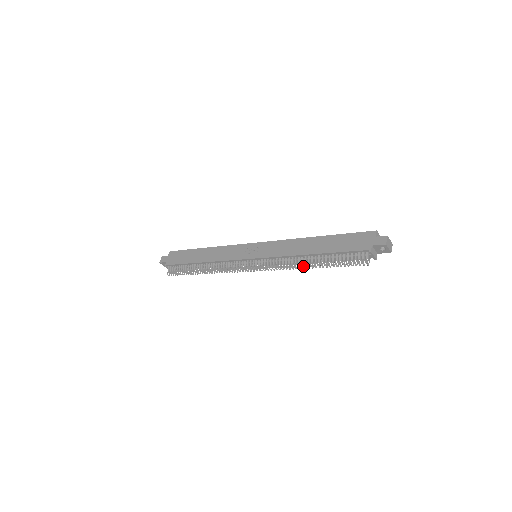
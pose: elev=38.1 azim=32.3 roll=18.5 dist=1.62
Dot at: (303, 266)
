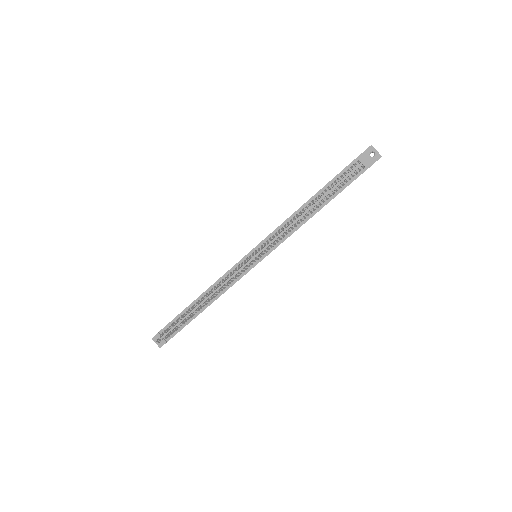
Dot at: (302, 212)
